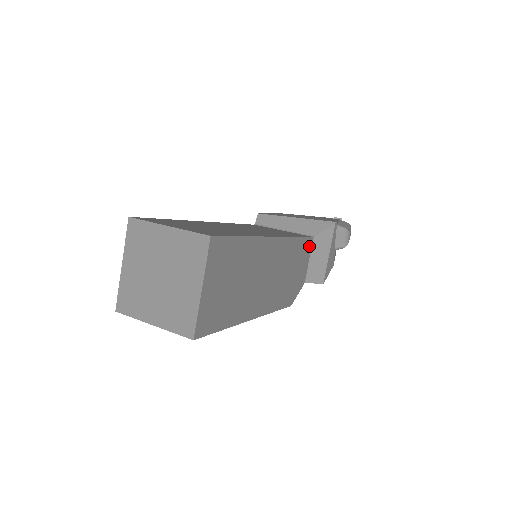
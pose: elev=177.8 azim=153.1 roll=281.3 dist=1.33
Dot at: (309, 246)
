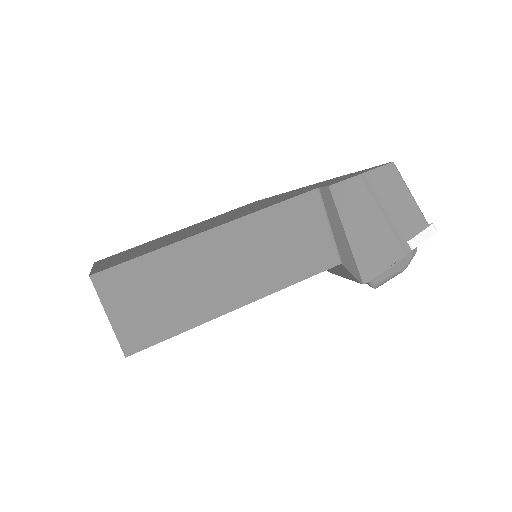
Dot at: occluded
